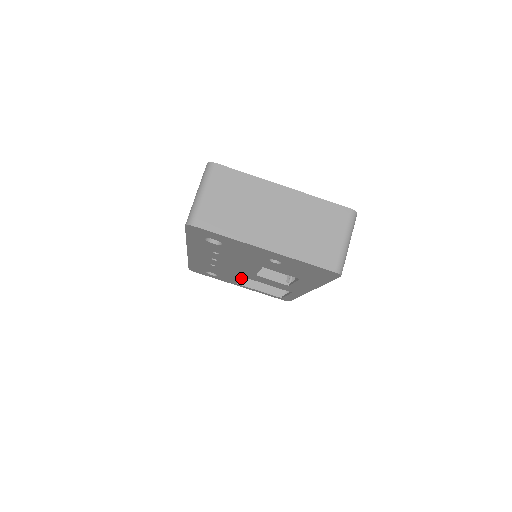
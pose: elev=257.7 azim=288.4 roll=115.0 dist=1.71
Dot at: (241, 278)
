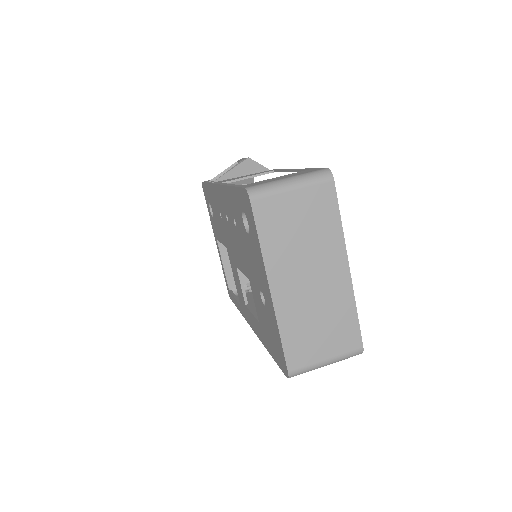
Dot at: occluded
